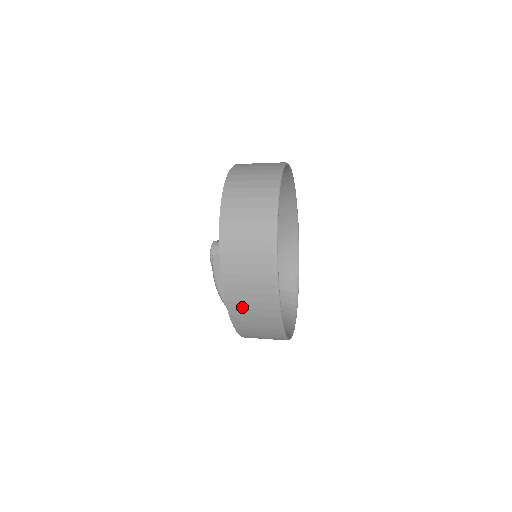
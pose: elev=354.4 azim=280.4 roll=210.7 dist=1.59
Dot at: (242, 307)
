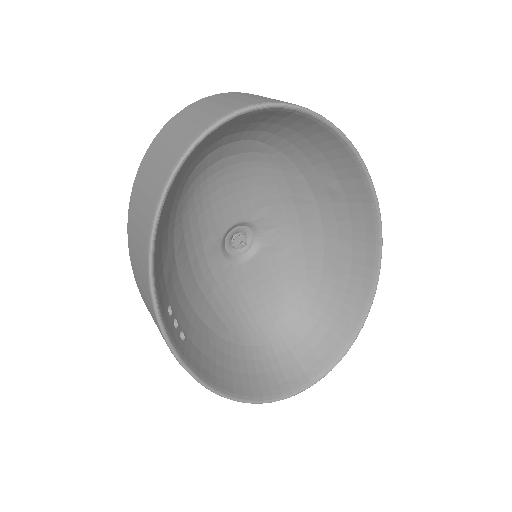
Dot at: (133, 247)
